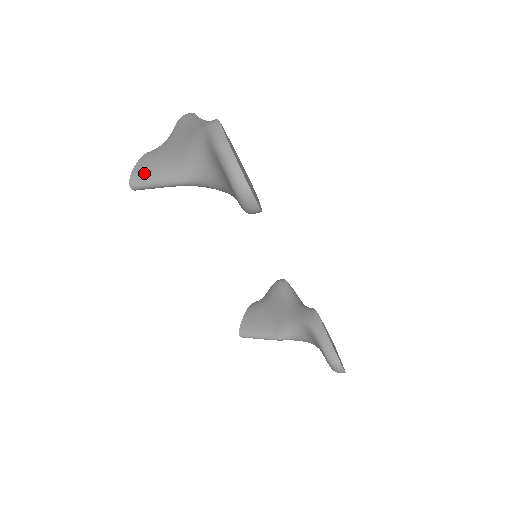
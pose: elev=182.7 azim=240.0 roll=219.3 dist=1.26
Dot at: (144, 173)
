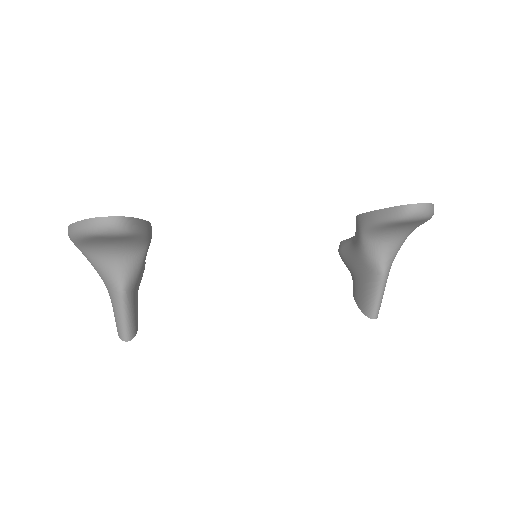
Dot at: (116, 322)
